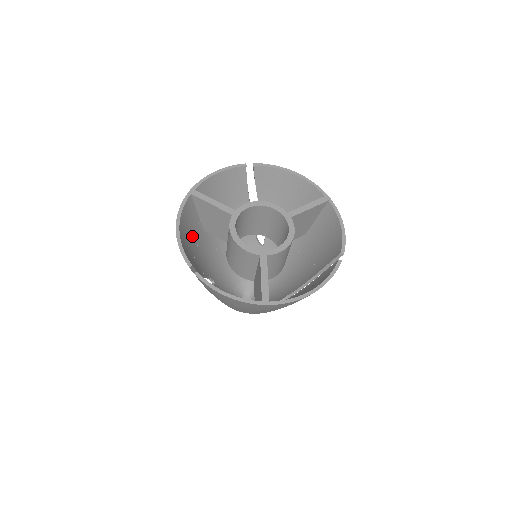
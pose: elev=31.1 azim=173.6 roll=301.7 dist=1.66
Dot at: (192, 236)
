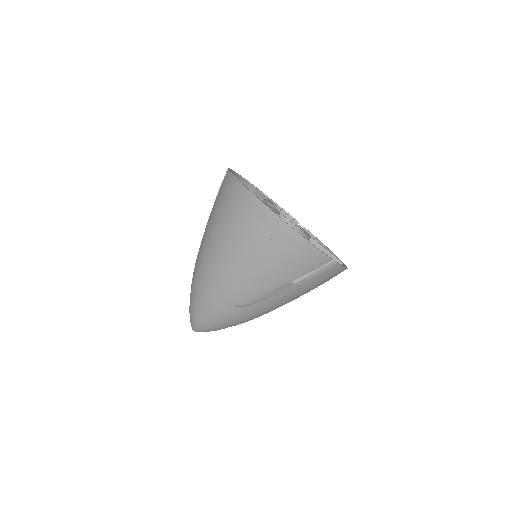
Dot at: occluded
